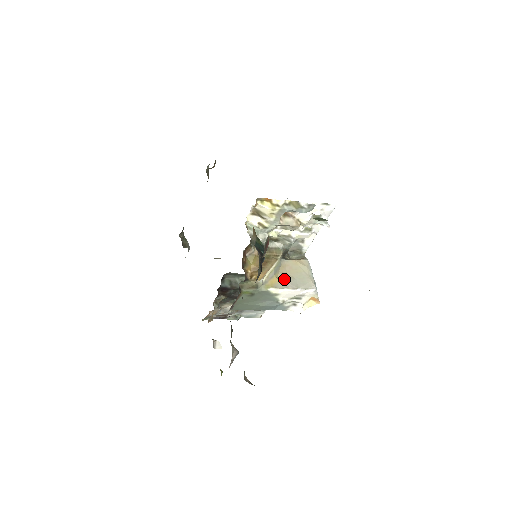
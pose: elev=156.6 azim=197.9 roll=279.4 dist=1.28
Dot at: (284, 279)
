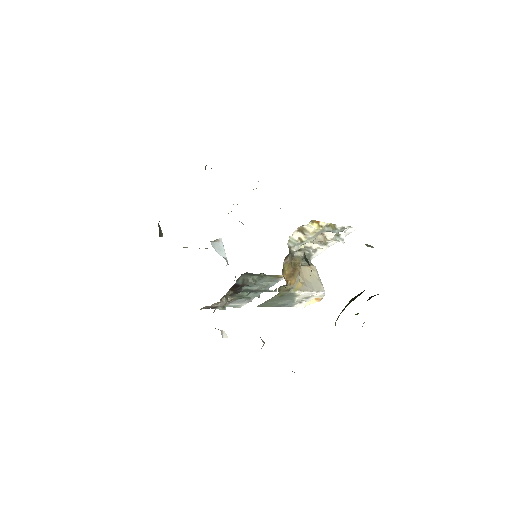
Dot at: (304, 283)
